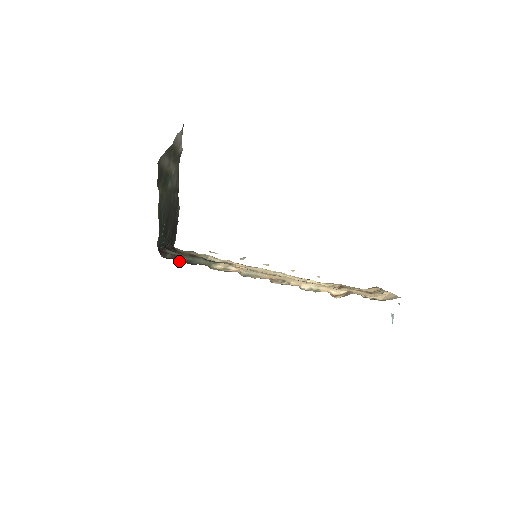
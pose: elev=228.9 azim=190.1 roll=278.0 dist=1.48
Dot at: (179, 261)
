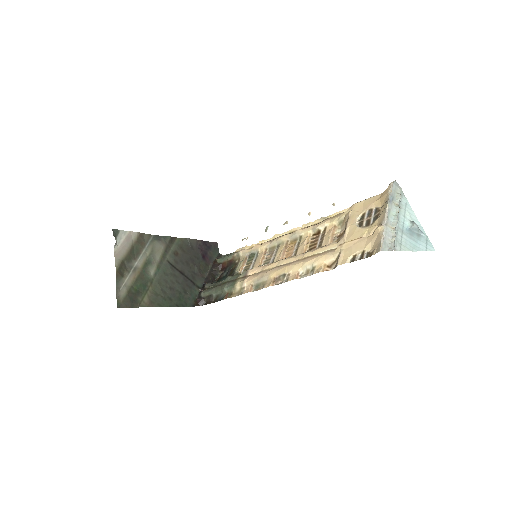
Dot at: (213, 300)
